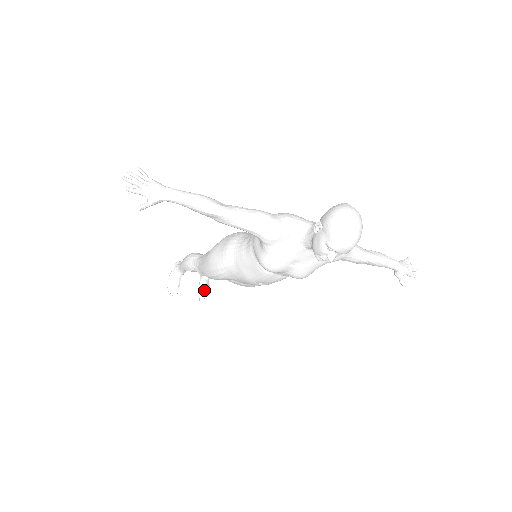
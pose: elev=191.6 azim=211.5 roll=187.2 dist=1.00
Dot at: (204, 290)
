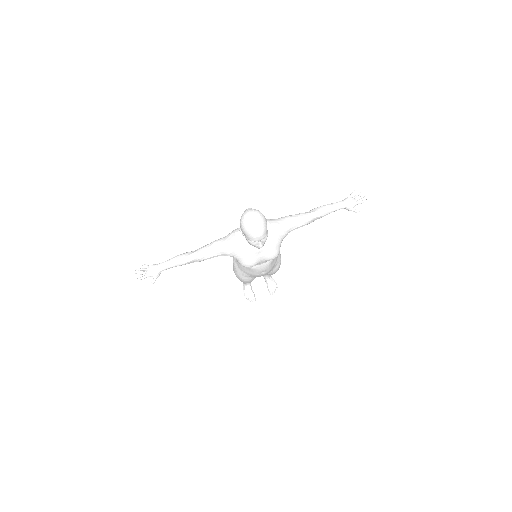
Dot at: (271, 285)
